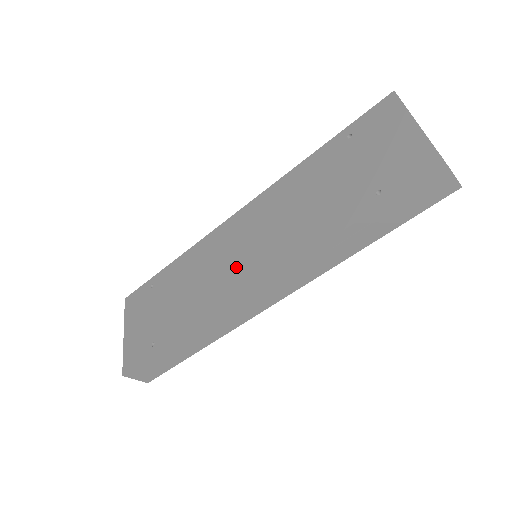
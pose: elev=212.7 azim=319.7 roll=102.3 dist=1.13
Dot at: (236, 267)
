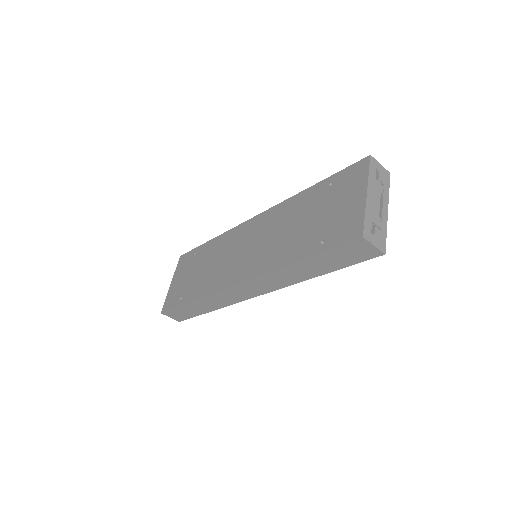
Dot at: (236, 262)
